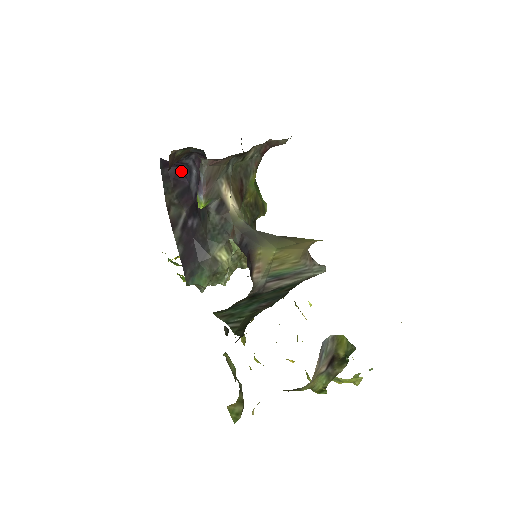
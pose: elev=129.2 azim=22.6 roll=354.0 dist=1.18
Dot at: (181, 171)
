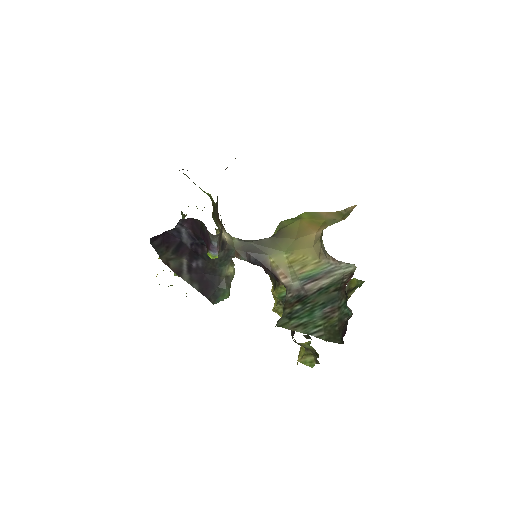
Dot at: (169, 235)
